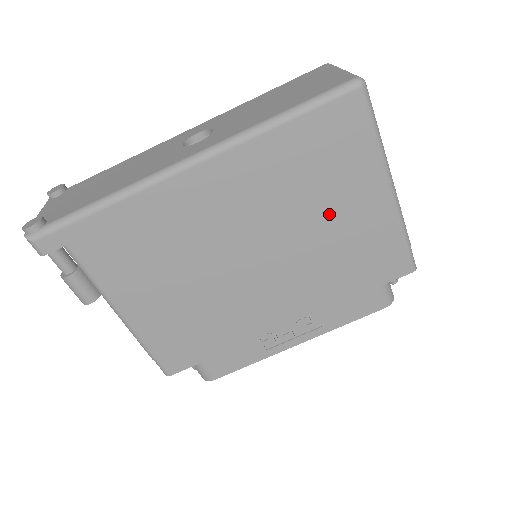
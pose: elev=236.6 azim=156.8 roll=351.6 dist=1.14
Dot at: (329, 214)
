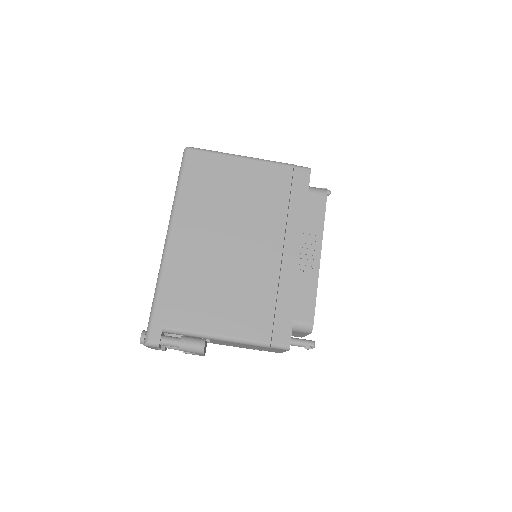
Dot at: (242, 193)
